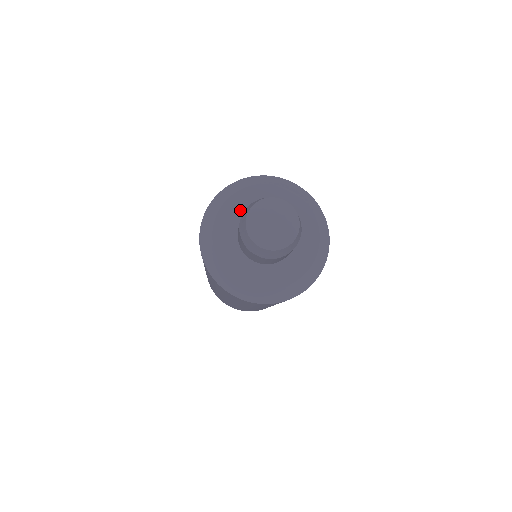
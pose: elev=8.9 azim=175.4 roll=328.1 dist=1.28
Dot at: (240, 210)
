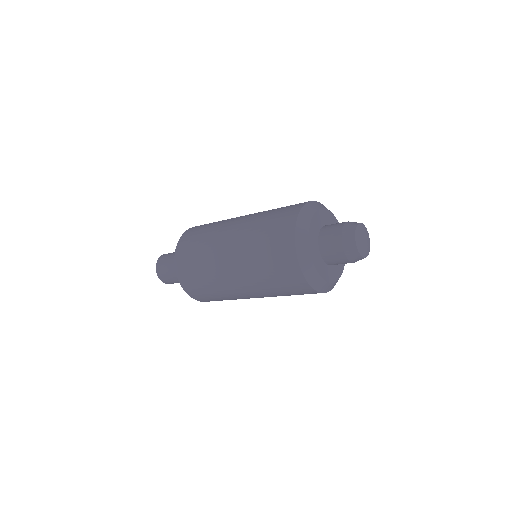
Dot at: (325, 220)
